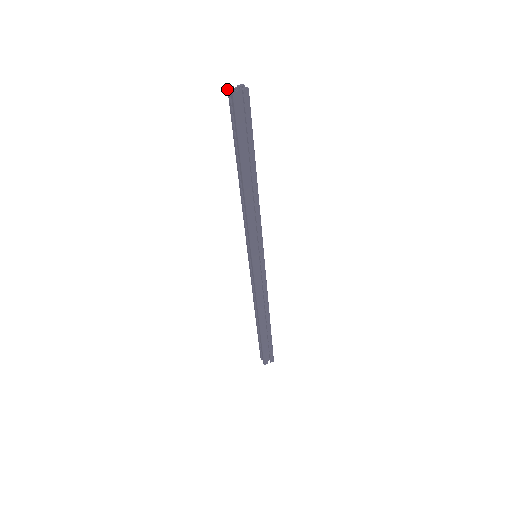
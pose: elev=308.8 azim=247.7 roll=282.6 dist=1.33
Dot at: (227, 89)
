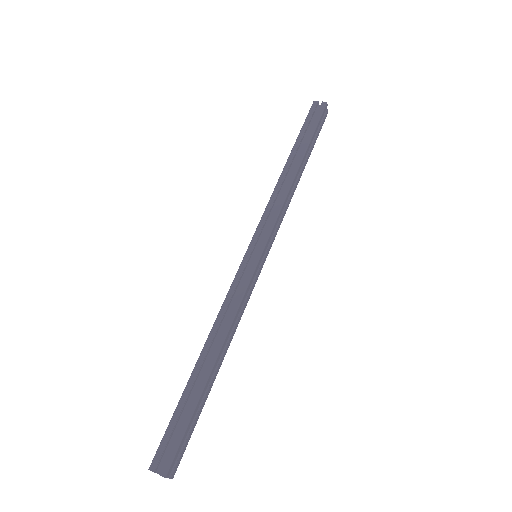
Dot at: occluded
